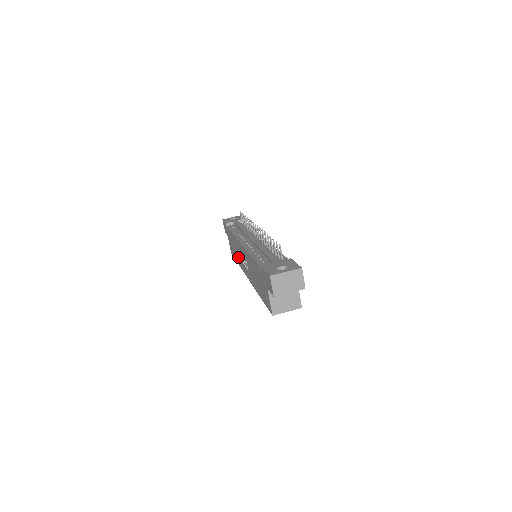
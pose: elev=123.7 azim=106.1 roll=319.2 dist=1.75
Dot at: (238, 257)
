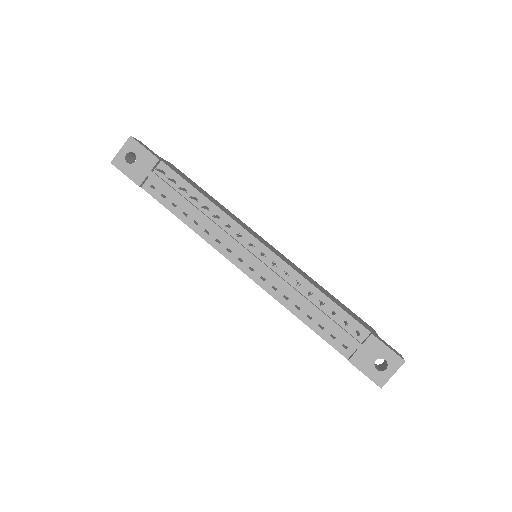
Dot at: occluded
